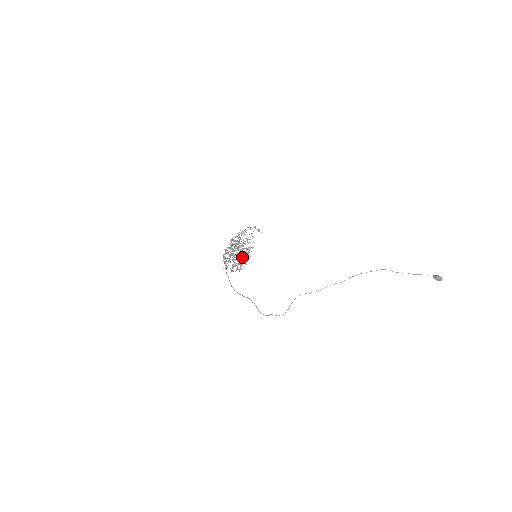
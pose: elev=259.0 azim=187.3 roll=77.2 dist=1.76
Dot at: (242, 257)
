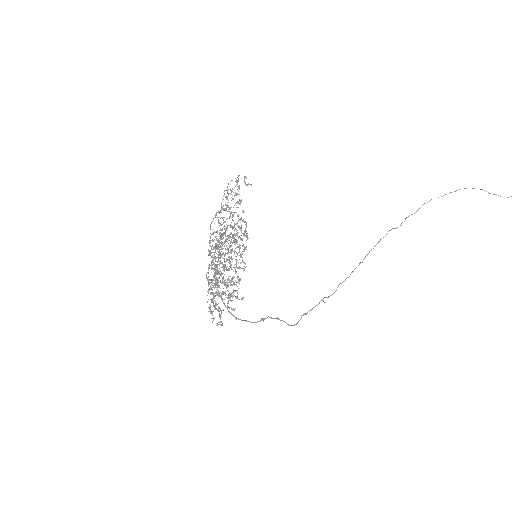
Dot at: (235, 267)
